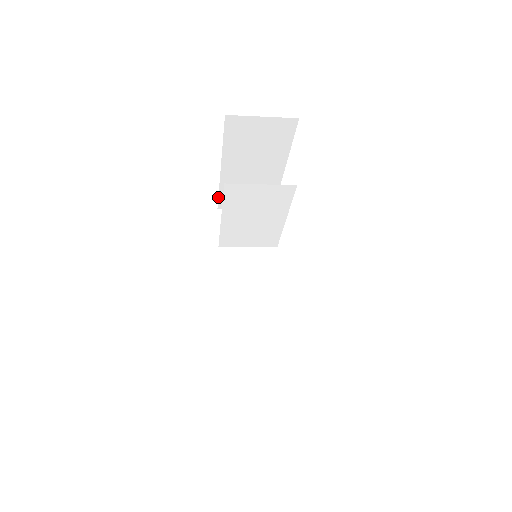
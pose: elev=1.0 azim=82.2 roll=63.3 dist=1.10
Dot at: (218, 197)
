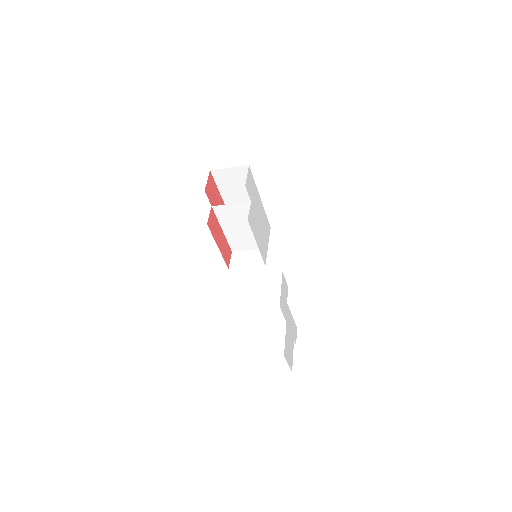
Dot at: occluded
